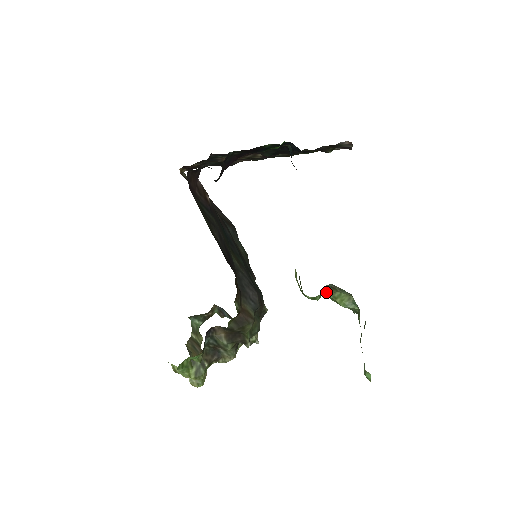
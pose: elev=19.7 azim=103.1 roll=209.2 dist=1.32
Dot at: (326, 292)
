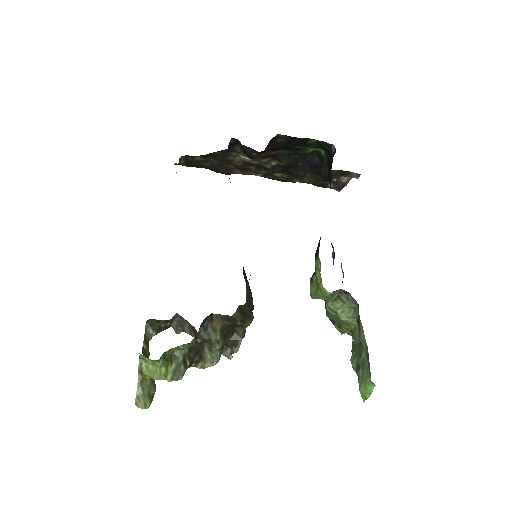
Dot at: (328, 302)
